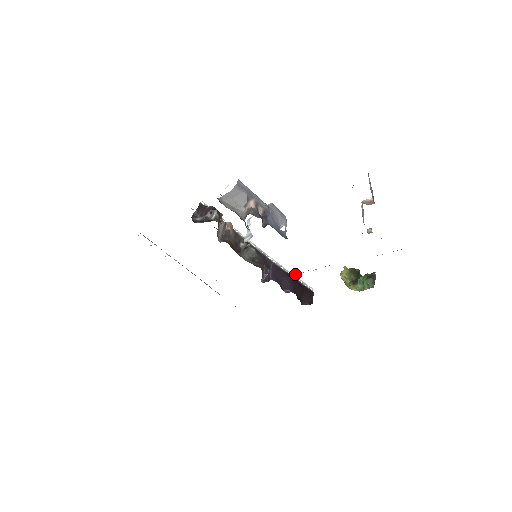
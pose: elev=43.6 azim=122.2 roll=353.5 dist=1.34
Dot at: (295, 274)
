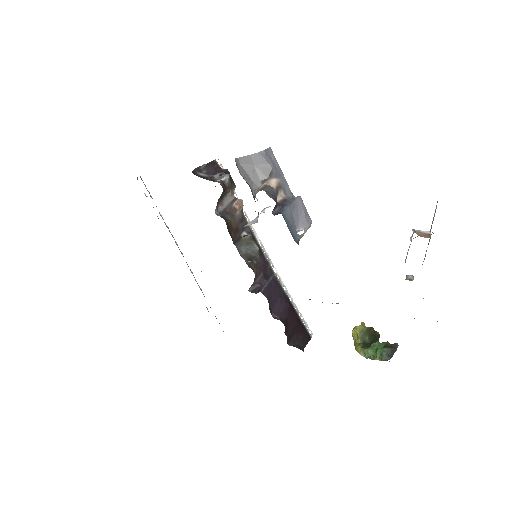
Dot at: occluded
